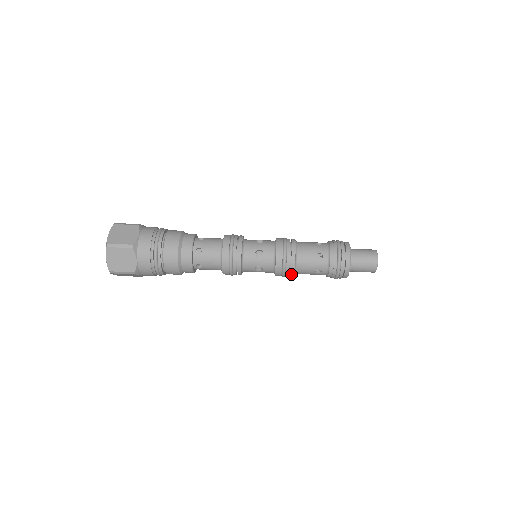
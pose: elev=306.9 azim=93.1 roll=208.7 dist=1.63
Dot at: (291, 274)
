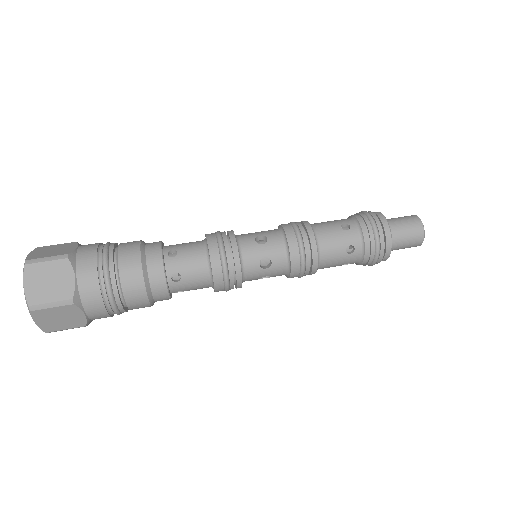
Dot at: (310, 274)
